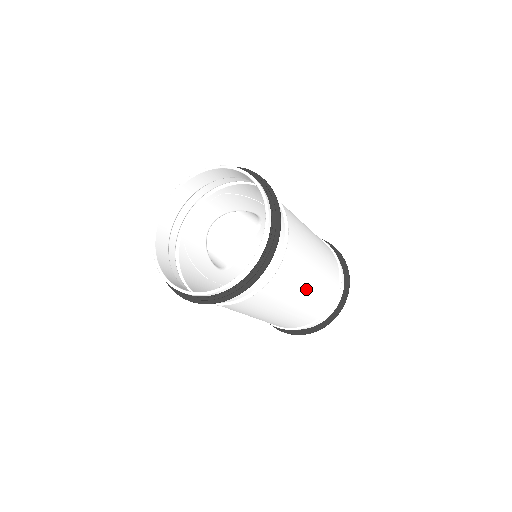
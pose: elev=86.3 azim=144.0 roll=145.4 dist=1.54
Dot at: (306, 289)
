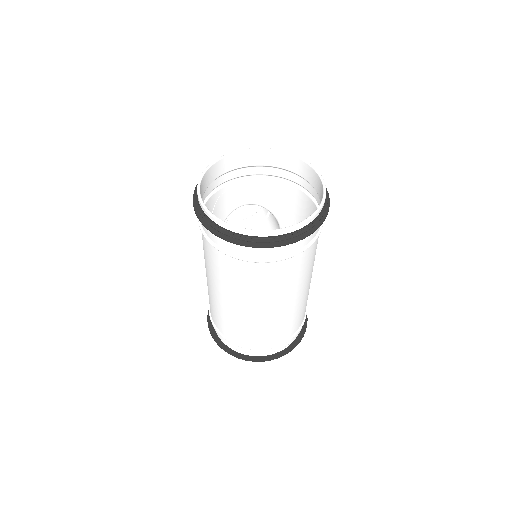
Dot at: (278, 306)
